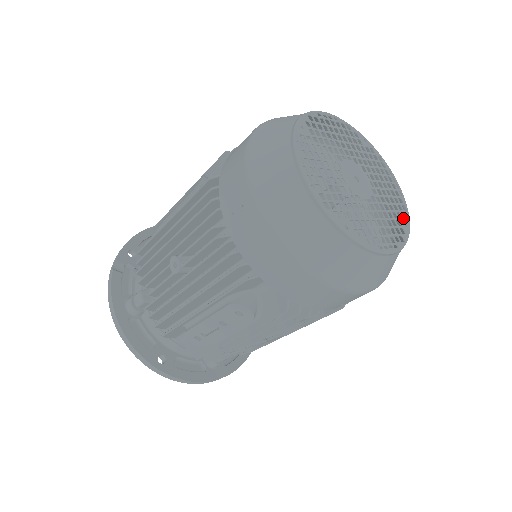
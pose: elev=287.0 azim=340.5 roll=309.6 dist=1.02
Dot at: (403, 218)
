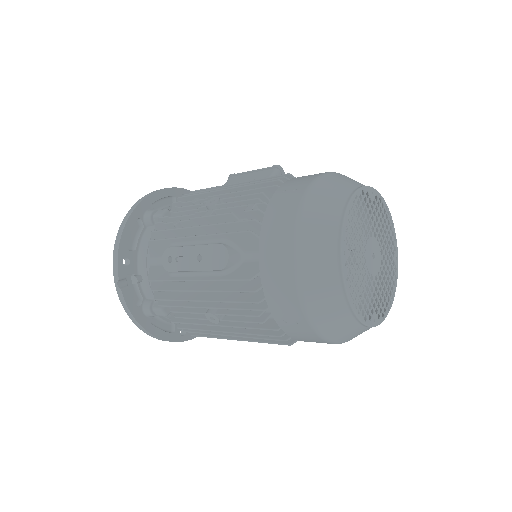
Dot at: (395, 253)
